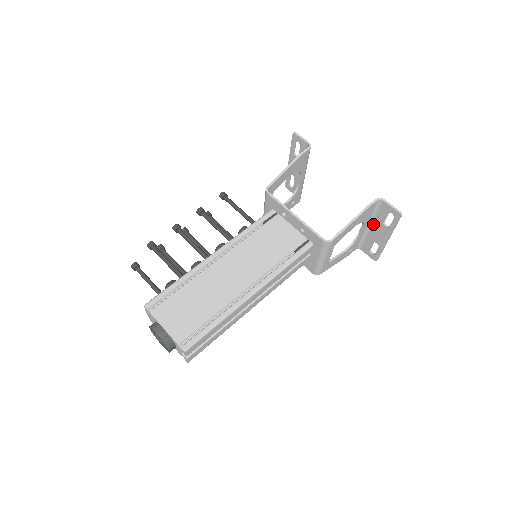
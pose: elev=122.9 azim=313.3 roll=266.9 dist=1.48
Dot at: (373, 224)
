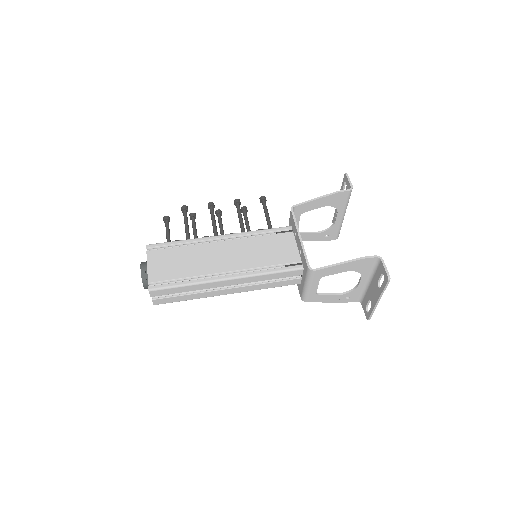
Dot at: (372, 281)
